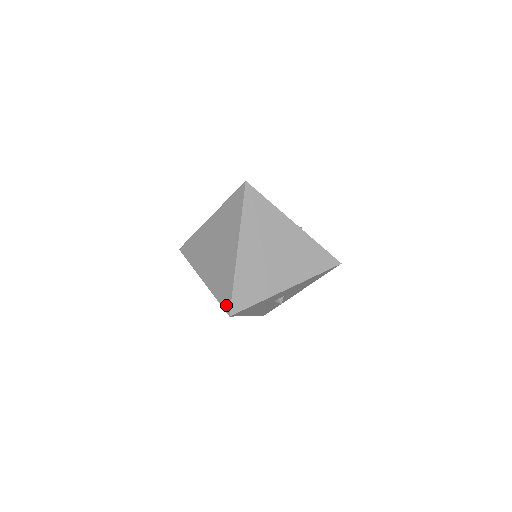
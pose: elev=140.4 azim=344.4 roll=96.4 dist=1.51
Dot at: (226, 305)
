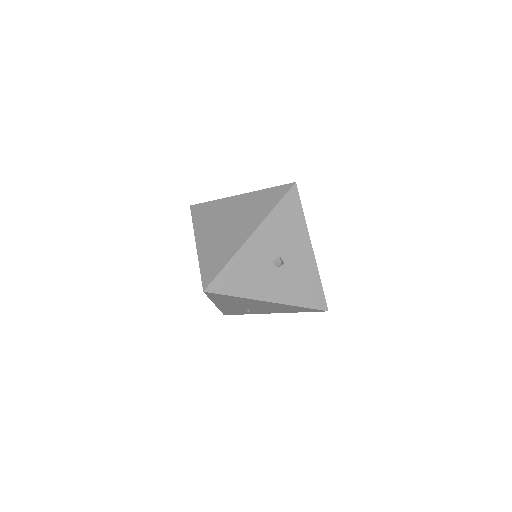
Dot at: occluded
